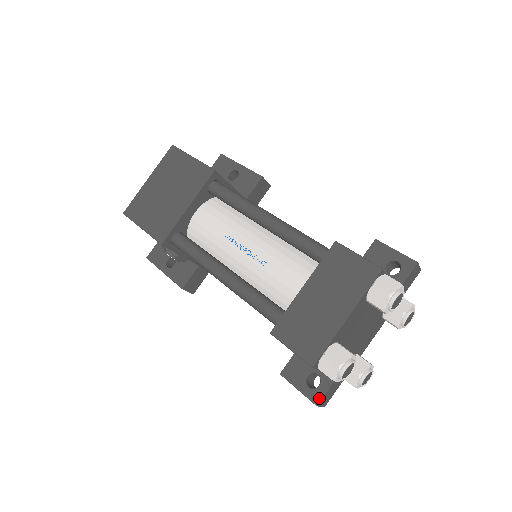
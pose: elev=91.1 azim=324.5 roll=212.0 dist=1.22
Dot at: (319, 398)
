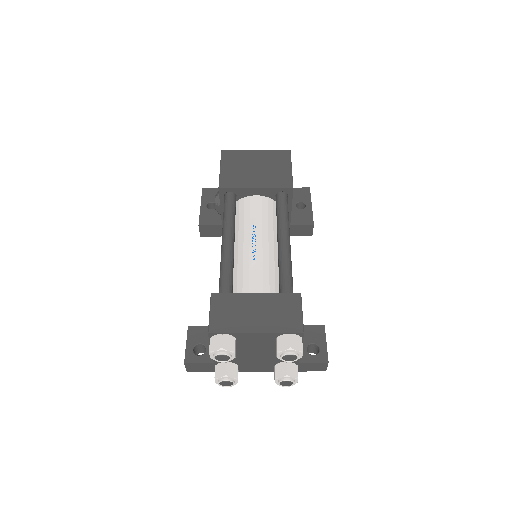
Dot at: (191, 361)
